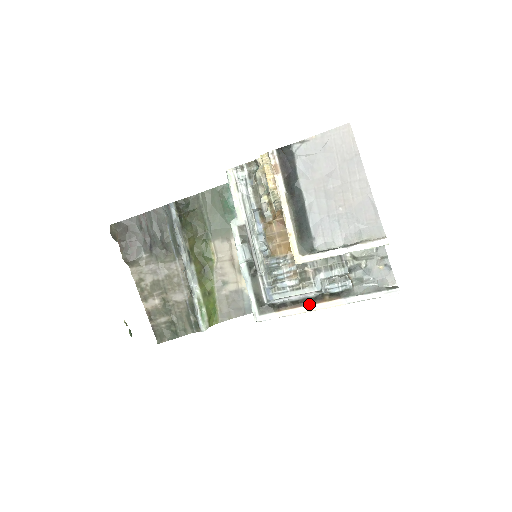
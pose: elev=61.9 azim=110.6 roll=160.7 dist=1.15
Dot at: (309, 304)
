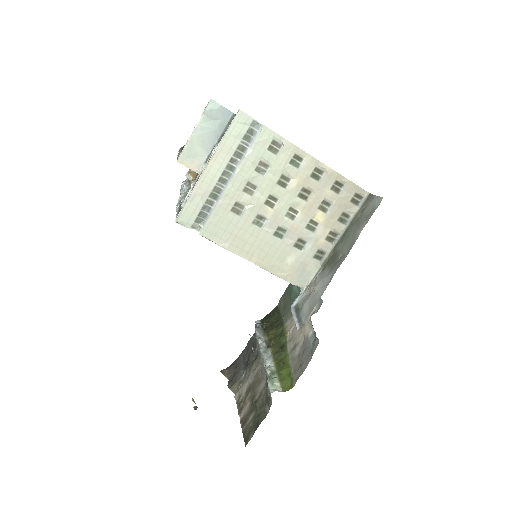
Dot at: (200, 179)
